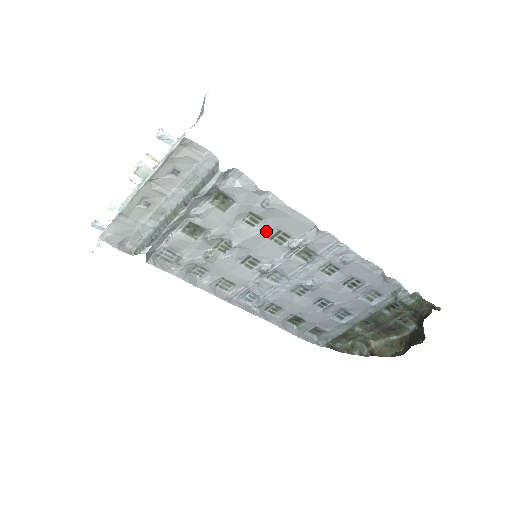
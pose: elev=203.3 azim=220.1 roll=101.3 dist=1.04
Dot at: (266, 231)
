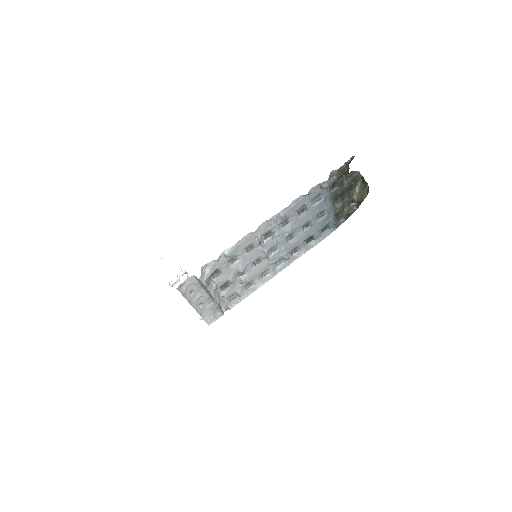
Dot at: (242, 255)
